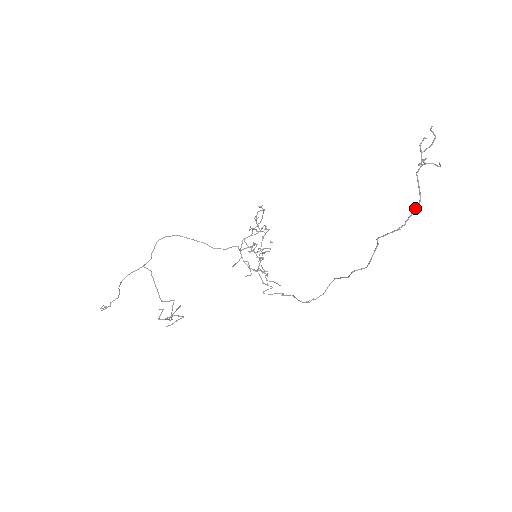
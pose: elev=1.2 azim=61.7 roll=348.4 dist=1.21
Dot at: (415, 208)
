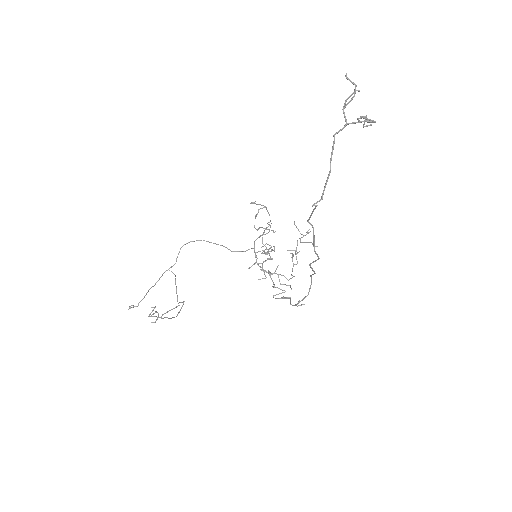
Dot at: (327, 177)
